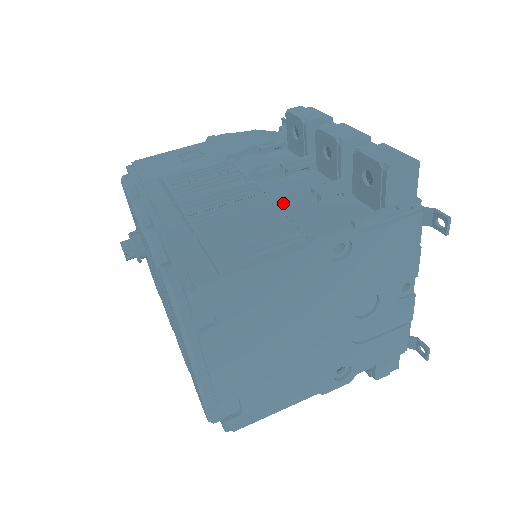
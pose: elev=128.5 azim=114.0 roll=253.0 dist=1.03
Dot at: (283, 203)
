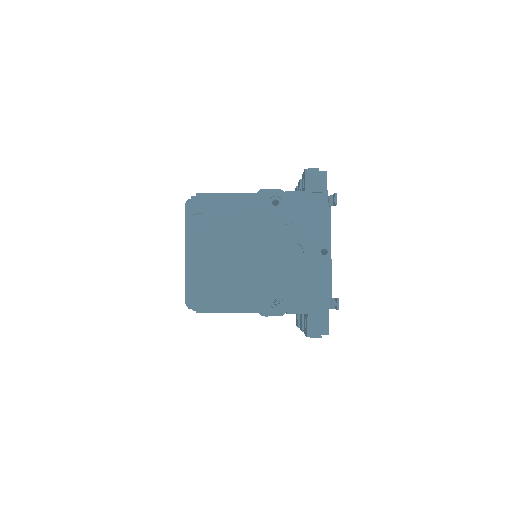
Dot at: occluded
